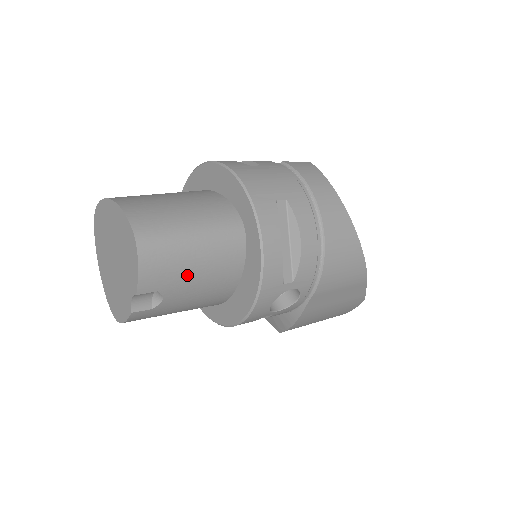
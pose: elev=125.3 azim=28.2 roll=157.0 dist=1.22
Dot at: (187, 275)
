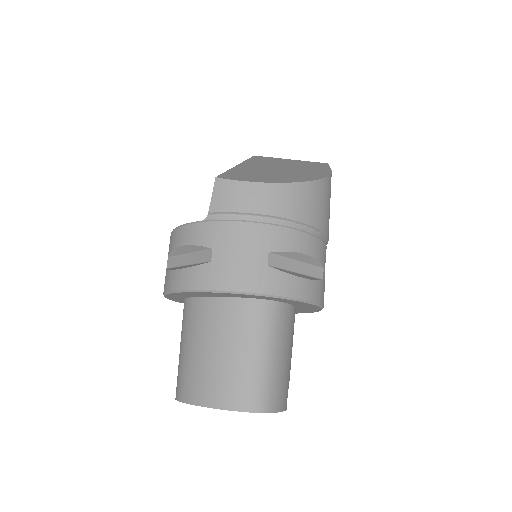
Dot at: (287, 364)
